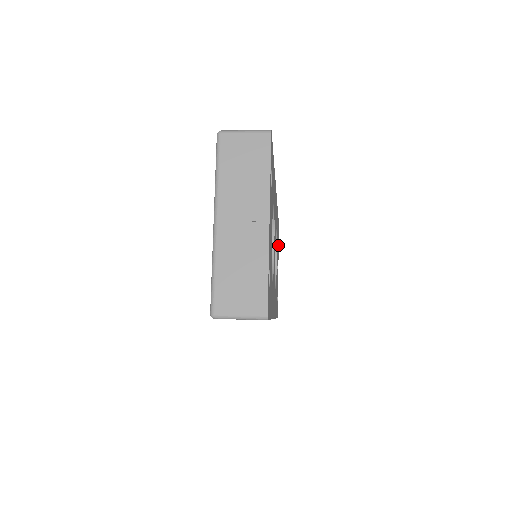
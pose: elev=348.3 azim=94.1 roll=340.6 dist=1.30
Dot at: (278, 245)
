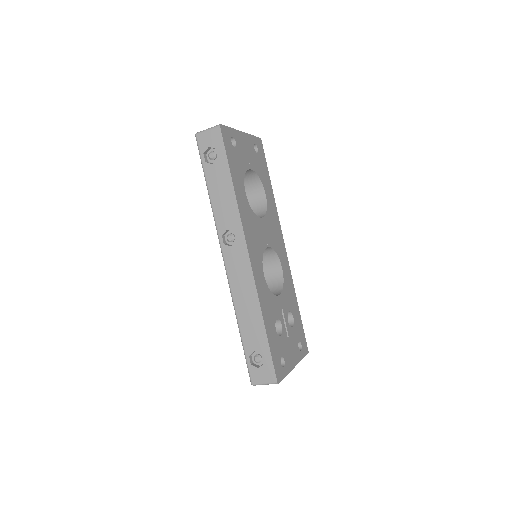
Dot at: (300, 350)
